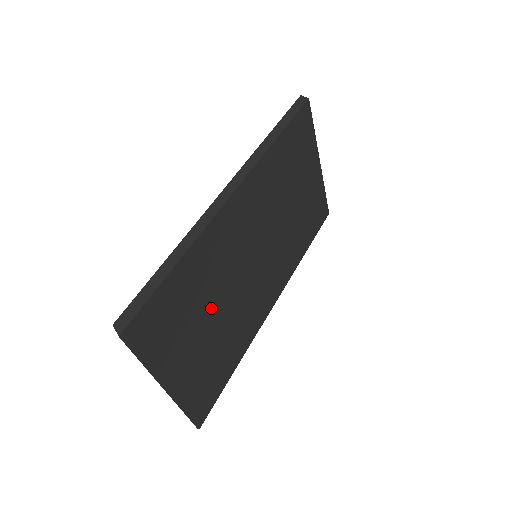
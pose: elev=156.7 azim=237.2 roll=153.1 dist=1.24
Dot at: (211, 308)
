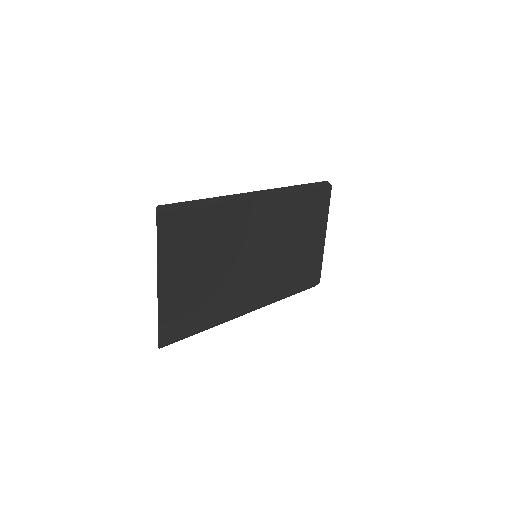
Dot at: (212, 259)
